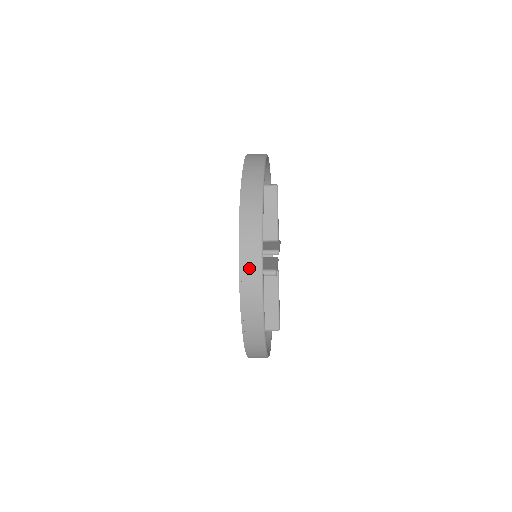
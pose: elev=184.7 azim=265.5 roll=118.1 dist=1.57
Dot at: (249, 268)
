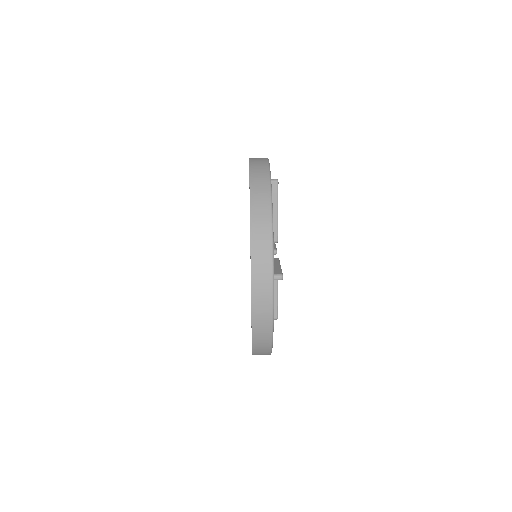
Dot at: occluded
